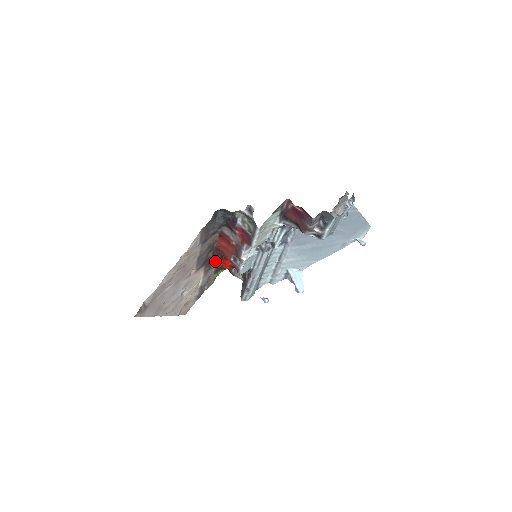
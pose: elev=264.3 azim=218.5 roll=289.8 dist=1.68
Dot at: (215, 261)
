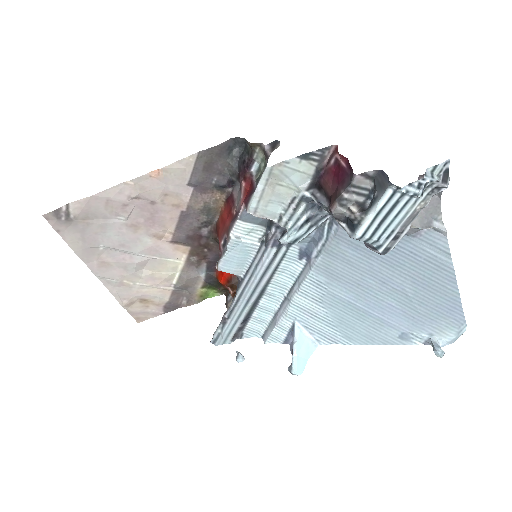
Dot at: (210, 255)
